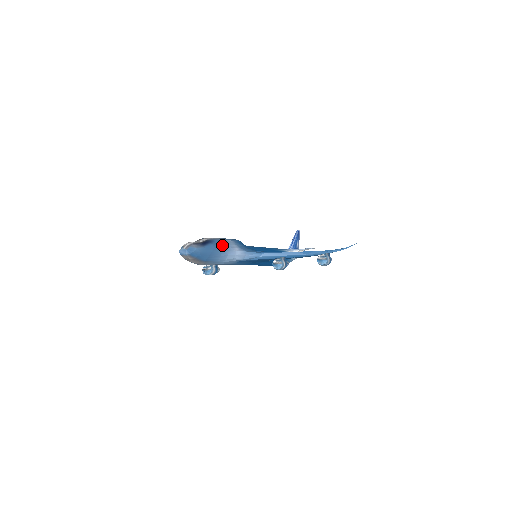
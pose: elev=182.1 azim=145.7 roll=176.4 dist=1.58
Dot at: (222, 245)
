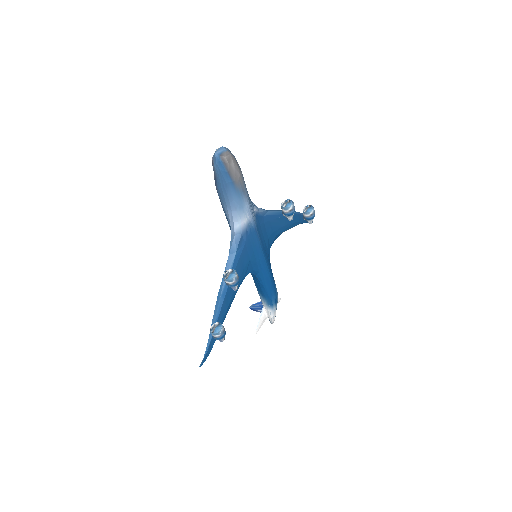
Dot at: occluded
